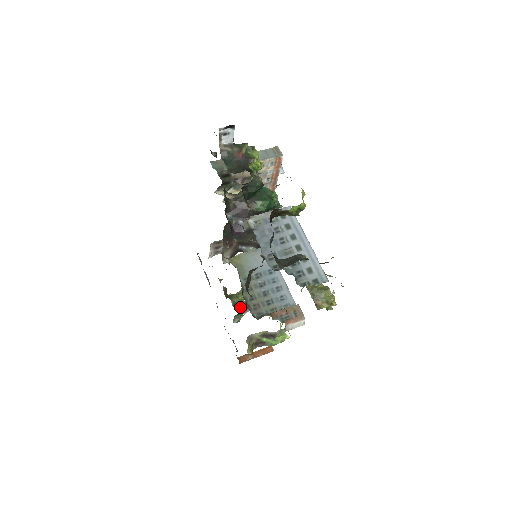
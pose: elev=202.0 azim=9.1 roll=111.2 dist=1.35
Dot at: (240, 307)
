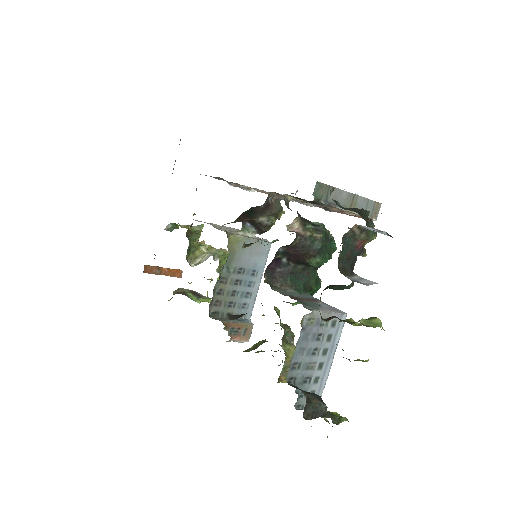
Dot at: (191, 251)
